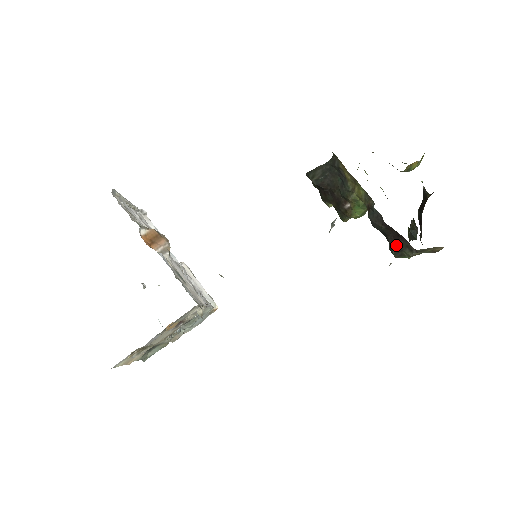
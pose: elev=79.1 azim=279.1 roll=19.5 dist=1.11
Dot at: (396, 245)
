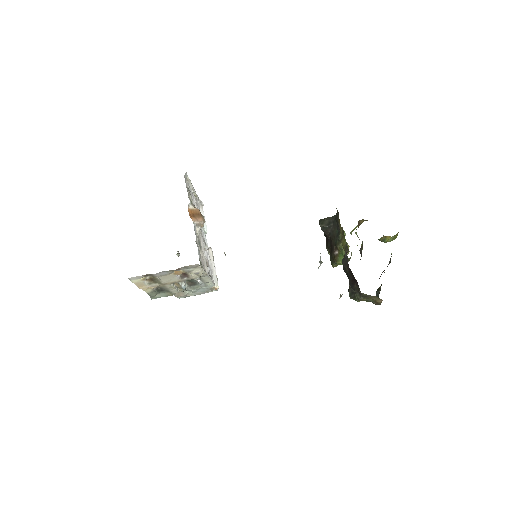
Dot at: (352, 287)
